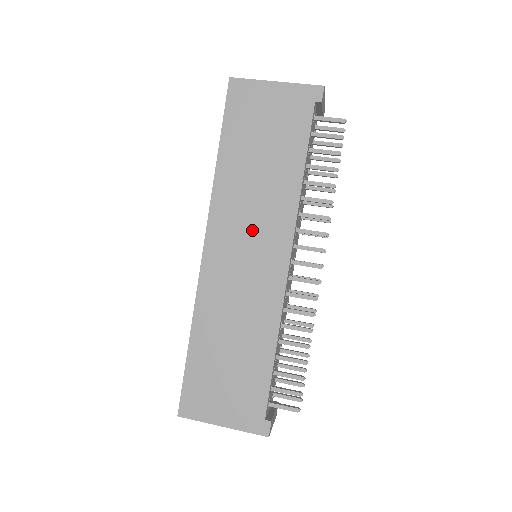
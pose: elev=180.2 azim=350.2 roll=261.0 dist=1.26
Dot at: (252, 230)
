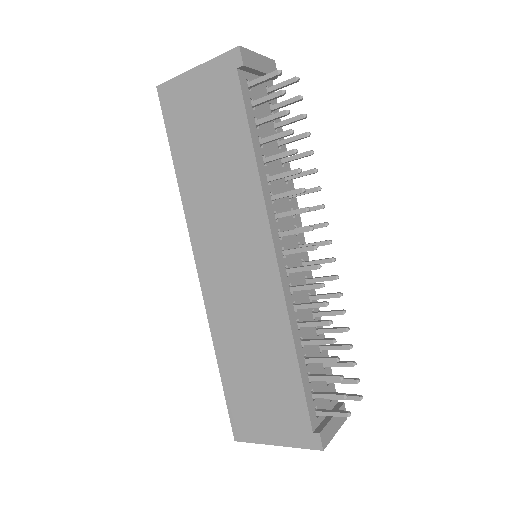
Dot at: (230, 234)
